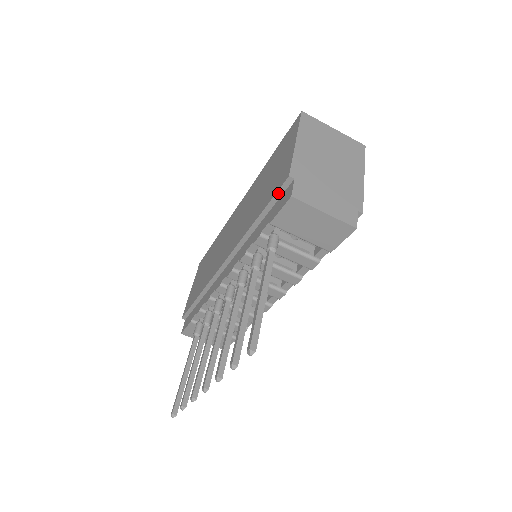
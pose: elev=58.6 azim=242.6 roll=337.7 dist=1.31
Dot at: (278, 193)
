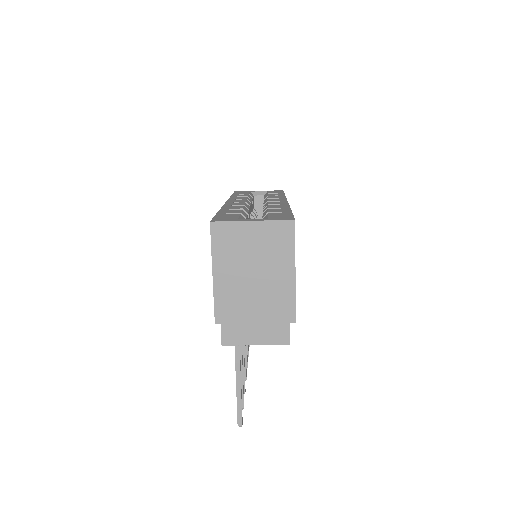
Dot at: occluded
